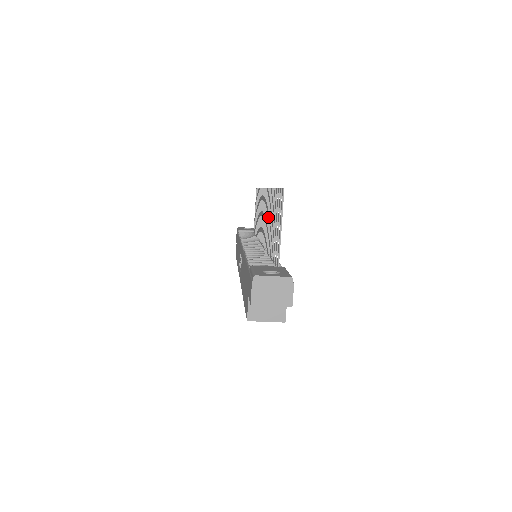
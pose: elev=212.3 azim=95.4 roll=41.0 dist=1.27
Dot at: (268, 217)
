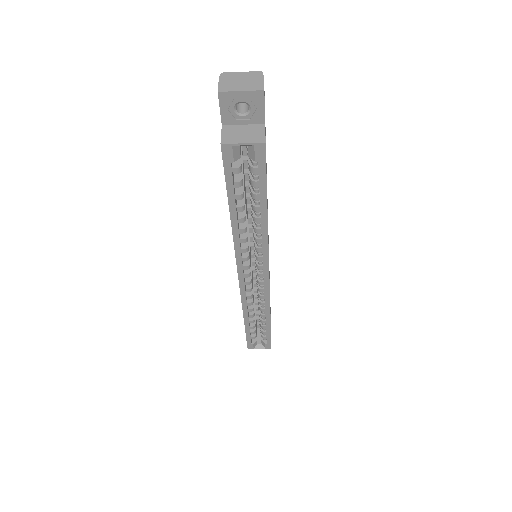
Dot at: occluded
